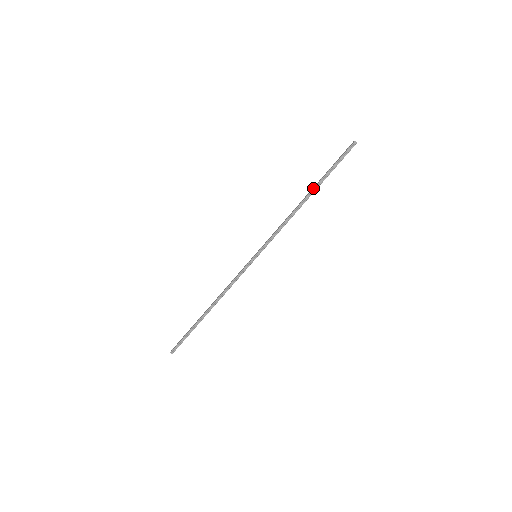
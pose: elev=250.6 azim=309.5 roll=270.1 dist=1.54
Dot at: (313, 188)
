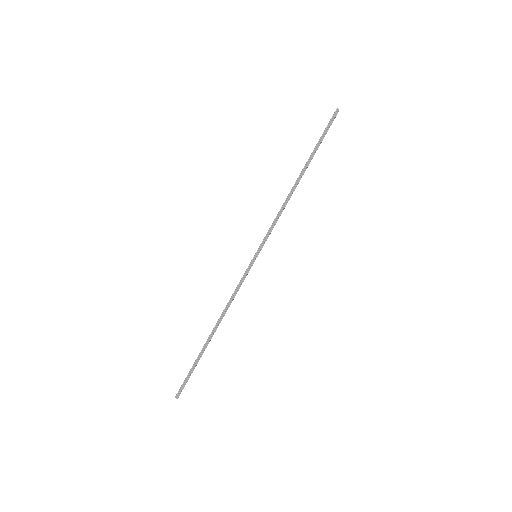
Dot at: occluded
